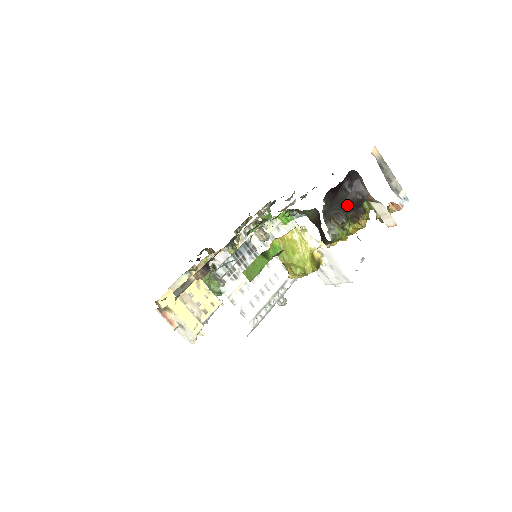
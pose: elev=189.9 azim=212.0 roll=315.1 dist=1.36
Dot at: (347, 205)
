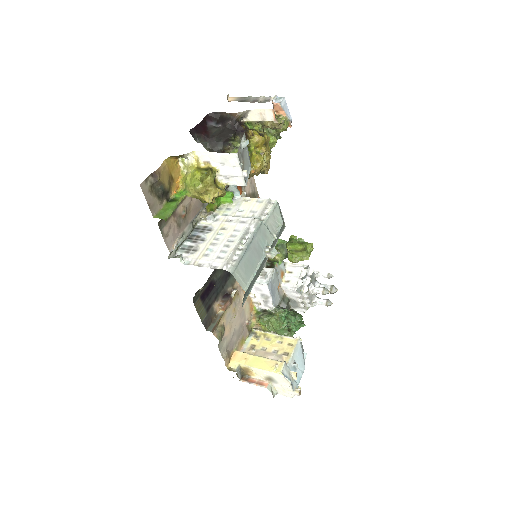
Dot at: (225, 134)
